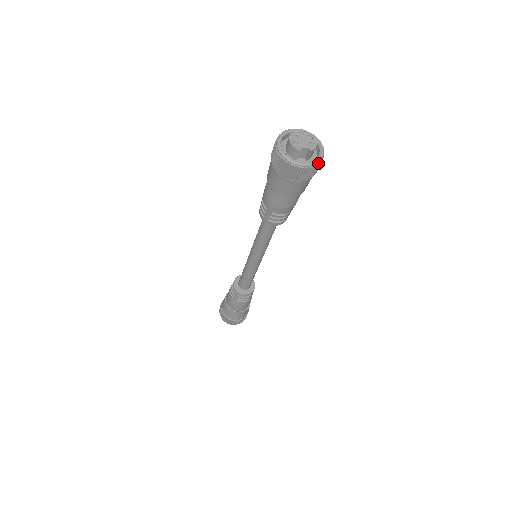
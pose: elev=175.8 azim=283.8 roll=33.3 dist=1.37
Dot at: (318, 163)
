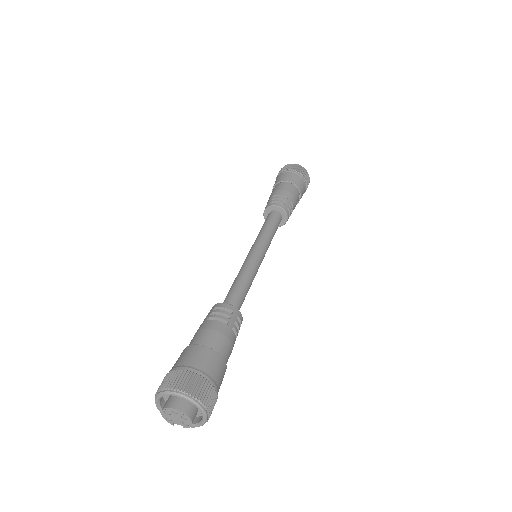
Dot at: (200, 424)
